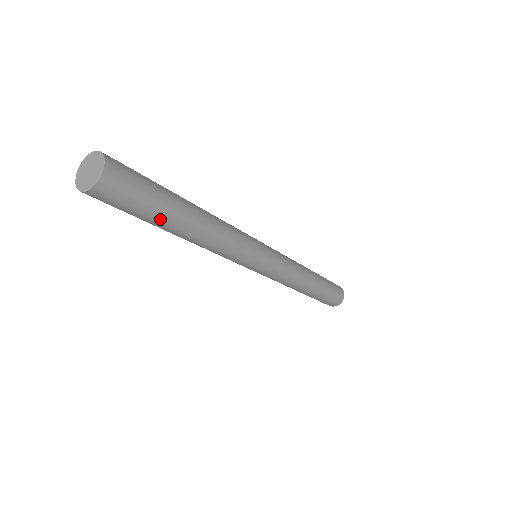
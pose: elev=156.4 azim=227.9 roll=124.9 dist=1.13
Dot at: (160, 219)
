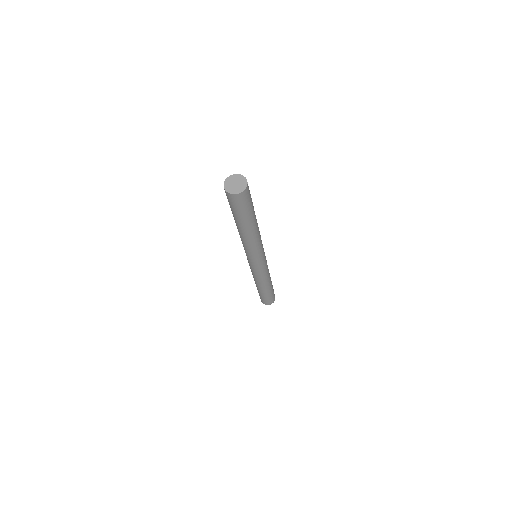
Dot at: (245, 219)
